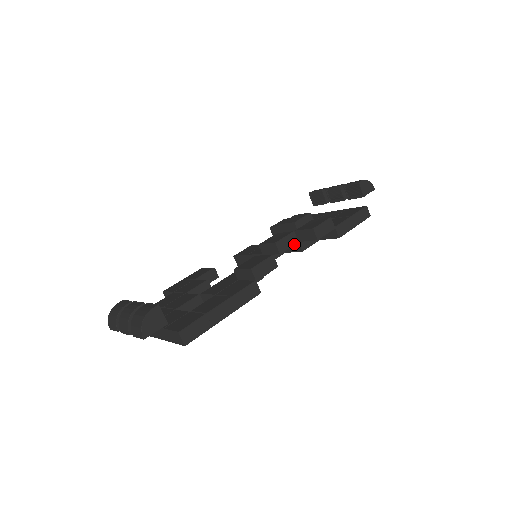
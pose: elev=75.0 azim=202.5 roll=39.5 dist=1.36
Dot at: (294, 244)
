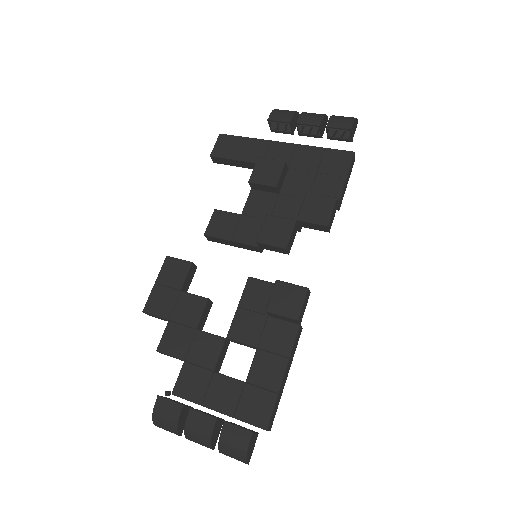
Dot at: (296, 232)
